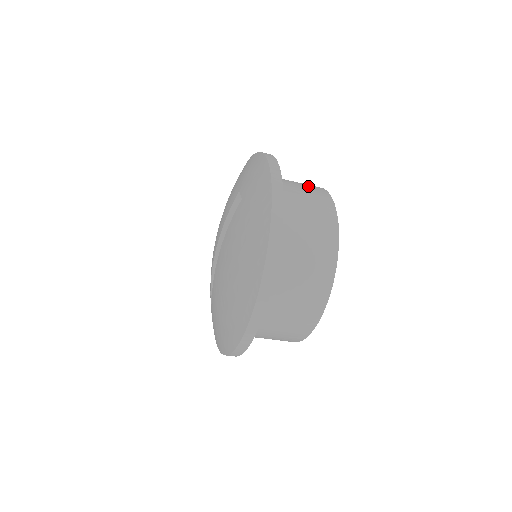
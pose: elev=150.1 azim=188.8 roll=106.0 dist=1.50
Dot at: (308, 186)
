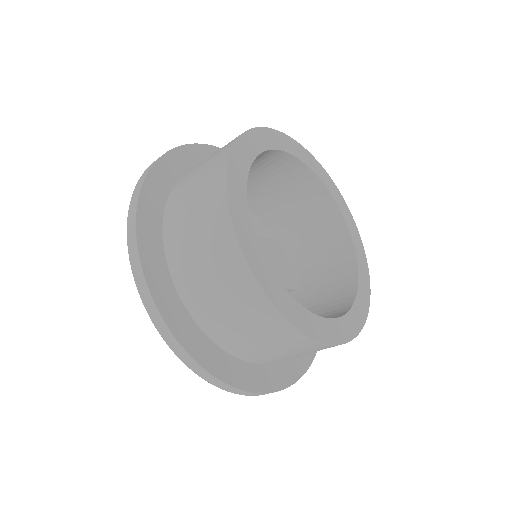
Dot at: (204, 213)
